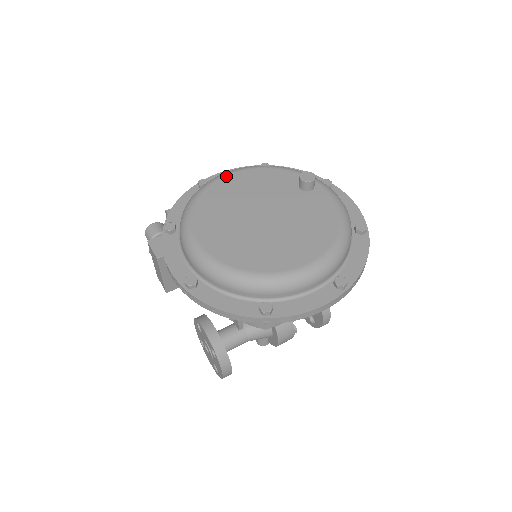
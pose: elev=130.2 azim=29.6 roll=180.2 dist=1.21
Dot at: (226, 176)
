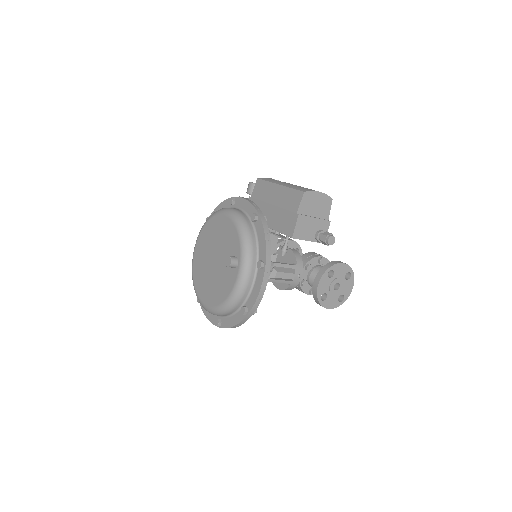
Dot at: (223, 215)
